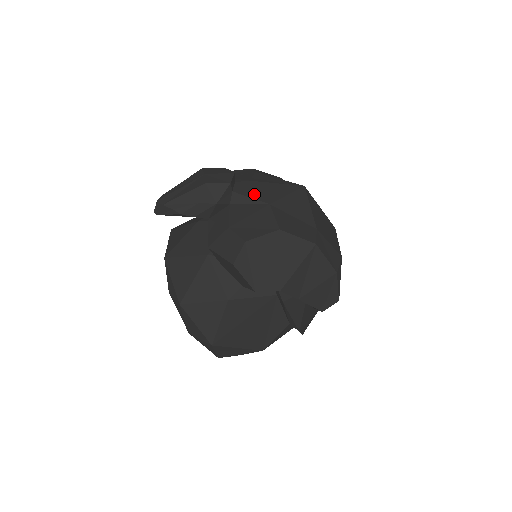
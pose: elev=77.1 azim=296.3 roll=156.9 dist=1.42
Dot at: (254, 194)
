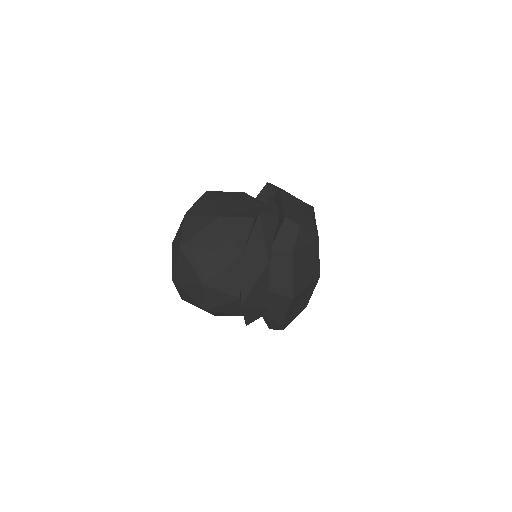
Dot at: occluded
